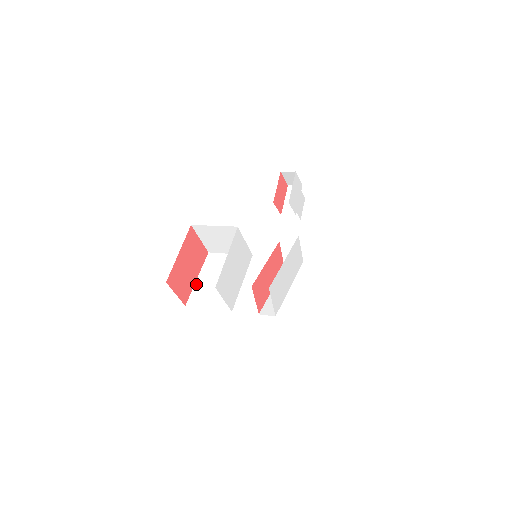
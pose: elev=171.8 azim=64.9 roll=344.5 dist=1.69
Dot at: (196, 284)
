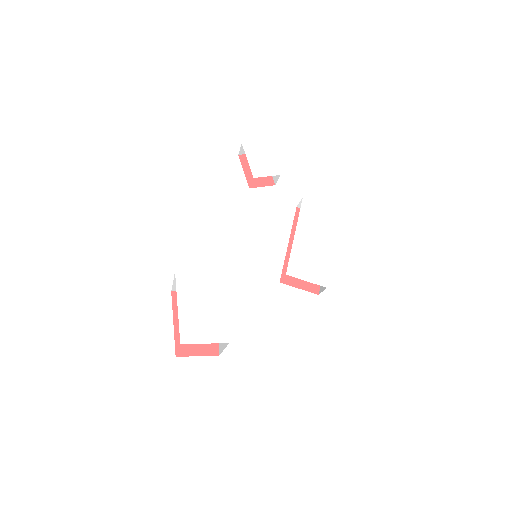
Dot at: occluded
